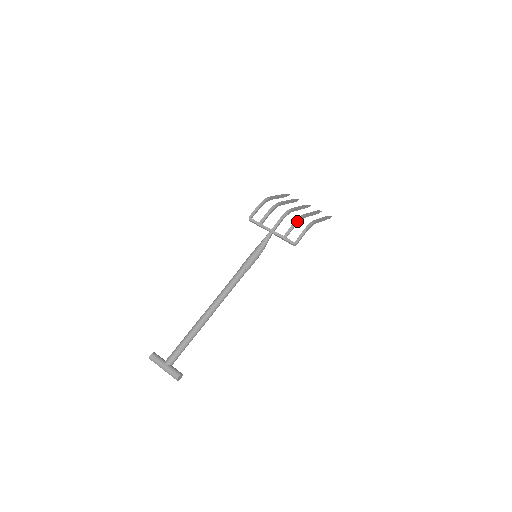
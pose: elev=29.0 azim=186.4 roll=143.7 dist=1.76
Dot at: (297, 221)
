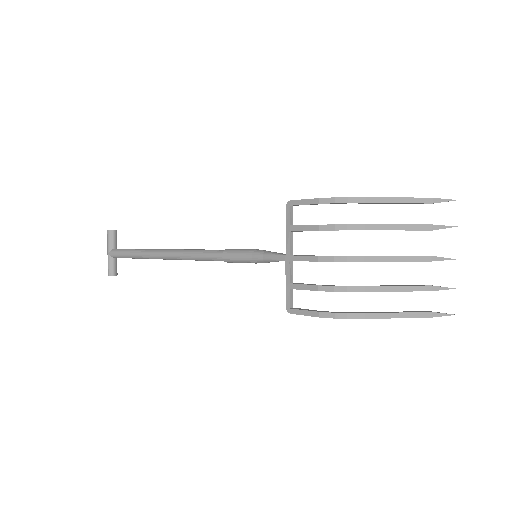
Dot at: (326, 289)
